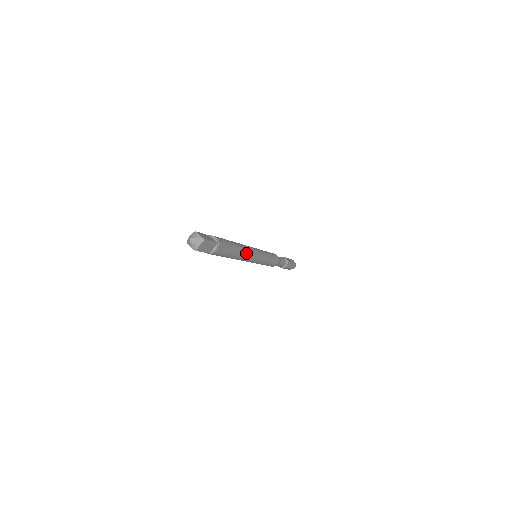
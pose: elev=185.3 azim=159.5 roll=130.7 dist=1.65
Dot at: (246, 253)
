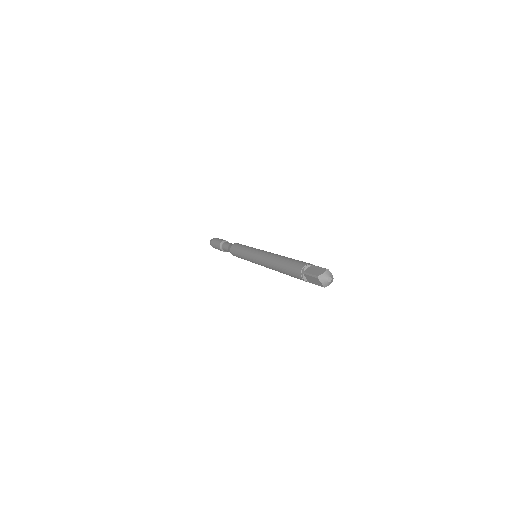
Dot at: occluded
